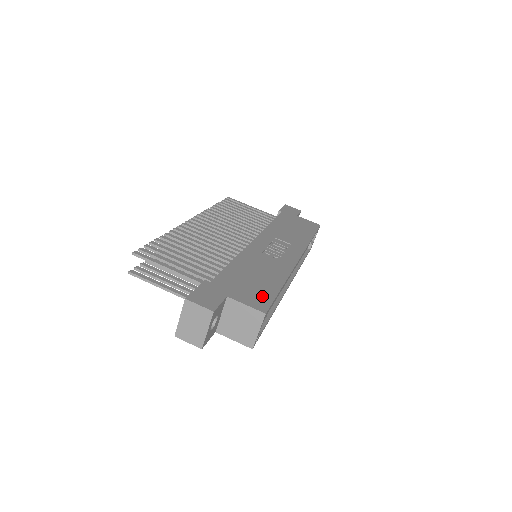
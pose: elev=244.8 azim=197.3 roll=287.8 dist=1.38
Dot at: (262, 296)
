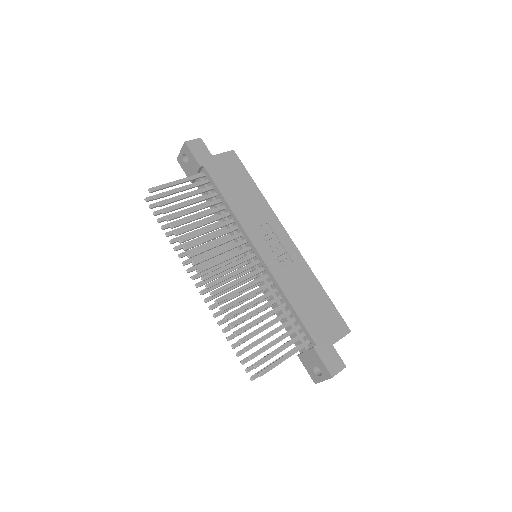
Dot at: (335, 318)
